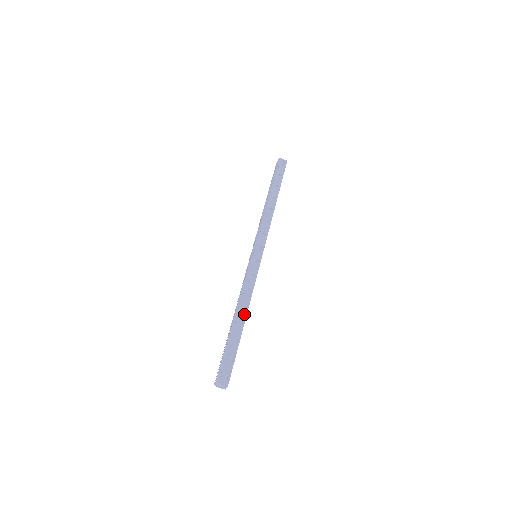
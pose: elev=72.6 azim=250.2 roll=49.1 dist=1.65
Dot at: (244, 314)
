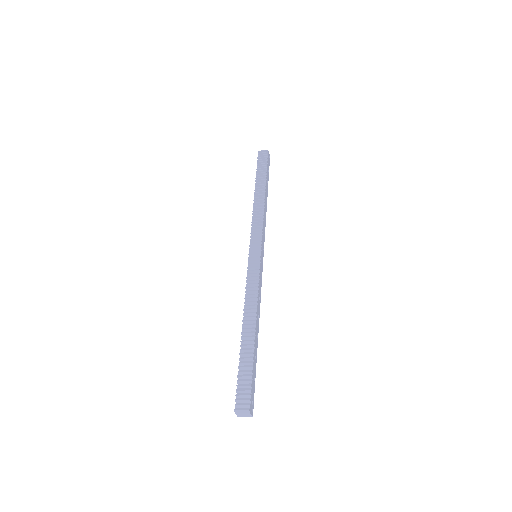
Dot at: (258, 327)
